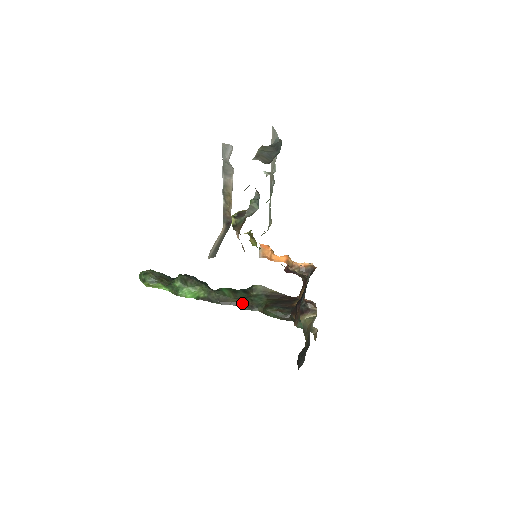
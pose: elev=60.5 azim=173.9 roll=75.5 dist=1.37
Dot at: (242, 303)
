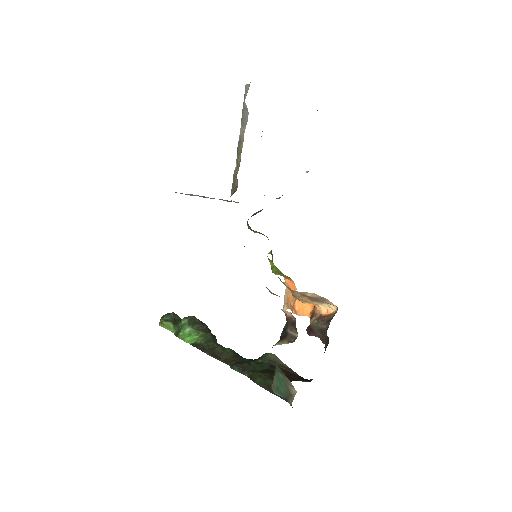
Dot at: (235, 362)
